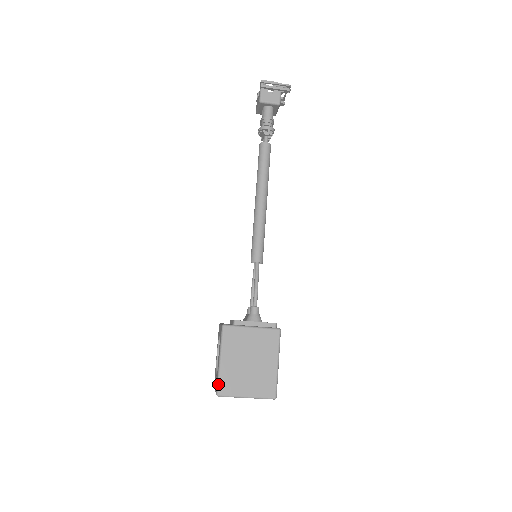
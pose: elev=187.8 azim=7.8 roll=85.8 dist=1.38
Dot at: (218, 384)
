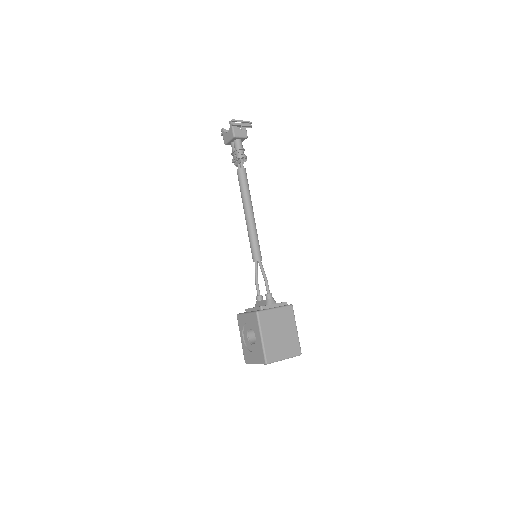
Dot at: (265, 355)
